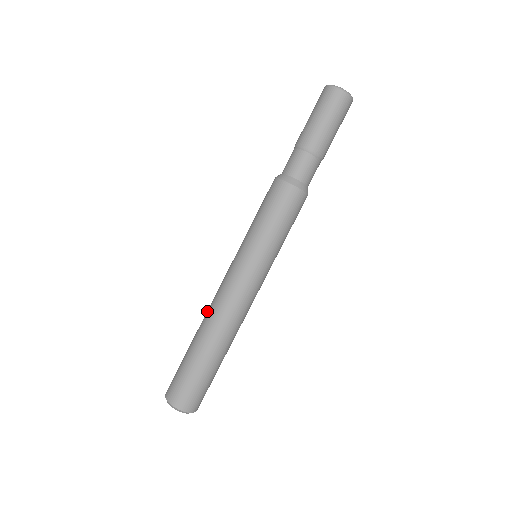
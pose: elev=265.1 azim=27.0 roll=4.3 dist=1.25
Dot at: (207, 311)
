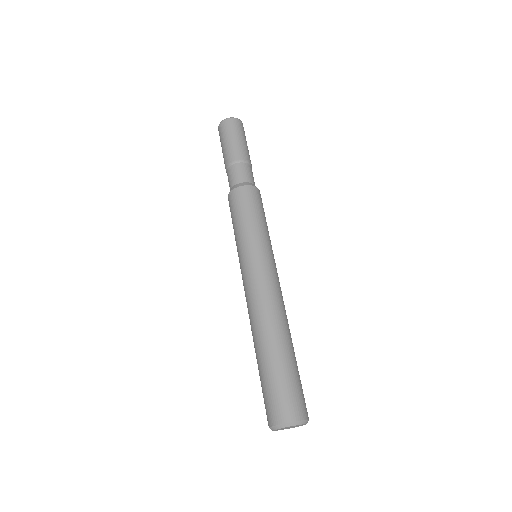
Dot at: (250, 324)
